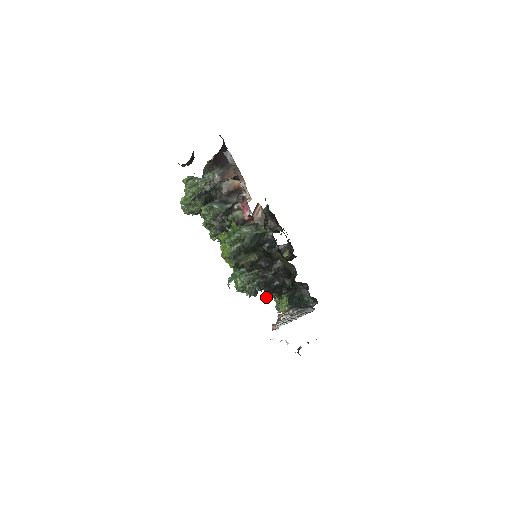
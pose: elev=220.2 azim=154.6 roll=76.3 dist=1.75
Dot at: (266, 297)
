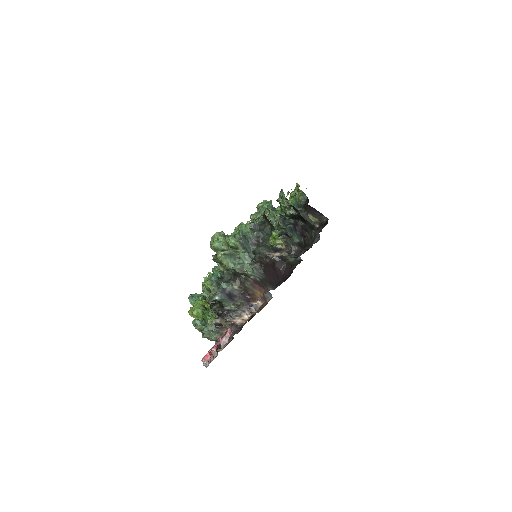
Dot at: occluded
